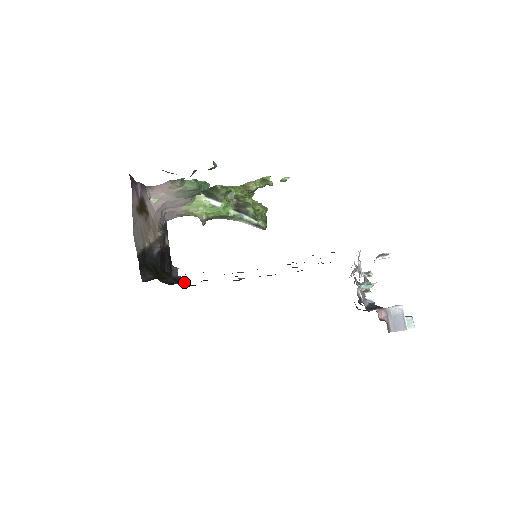
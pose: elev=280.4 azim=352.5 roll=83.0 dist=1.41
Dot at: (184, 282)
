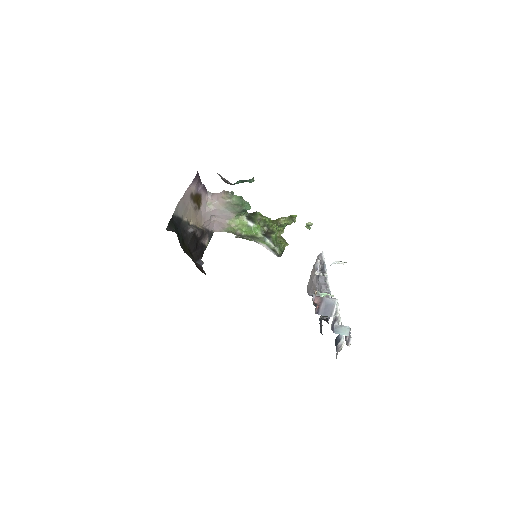
Dot at: (202, 270)
